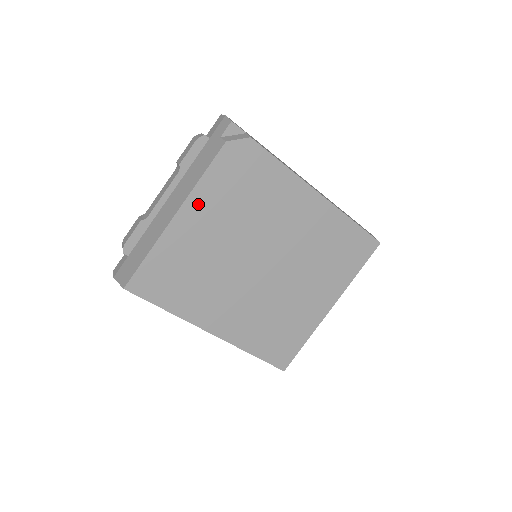
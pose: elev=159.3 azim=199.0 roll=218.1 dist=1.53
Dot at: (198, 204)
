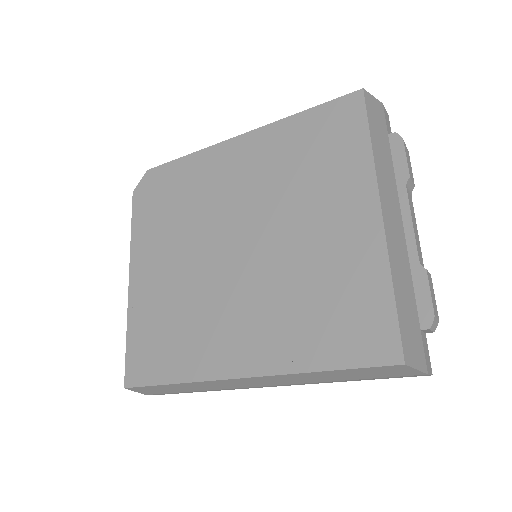
Dot at: (141, 255)
